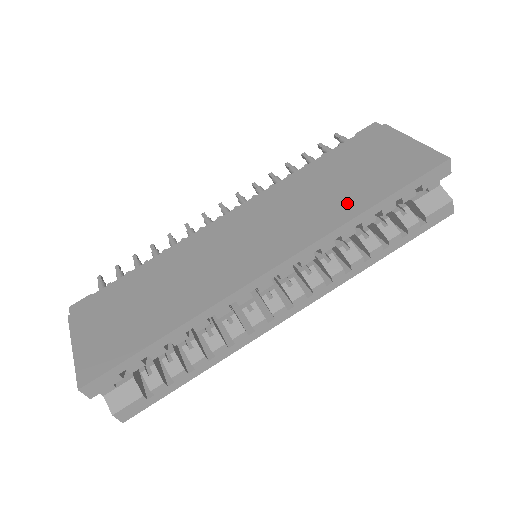
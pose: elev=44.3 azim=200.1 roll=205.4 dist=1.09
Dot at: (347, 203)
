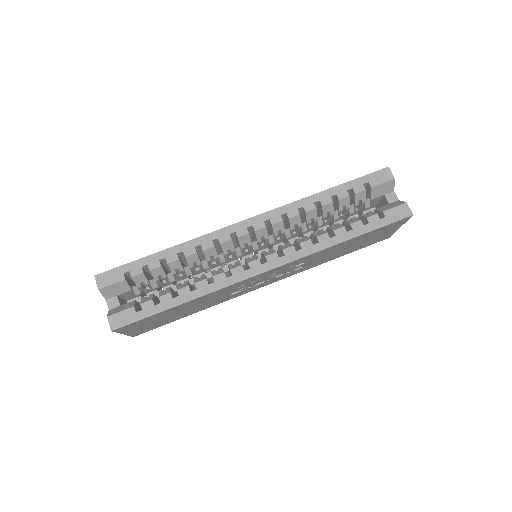
Dot at: occluded
